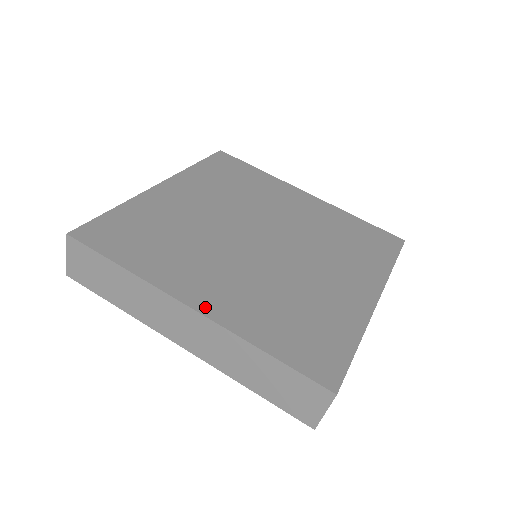
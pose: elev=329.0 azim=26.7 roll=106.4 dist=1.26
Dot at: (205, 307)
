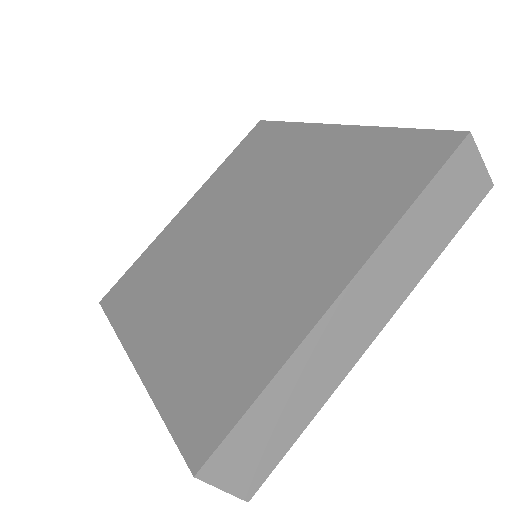
Dot at: (340, 278)
